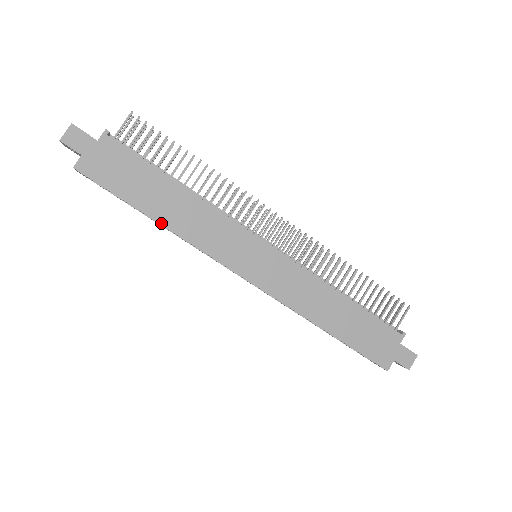
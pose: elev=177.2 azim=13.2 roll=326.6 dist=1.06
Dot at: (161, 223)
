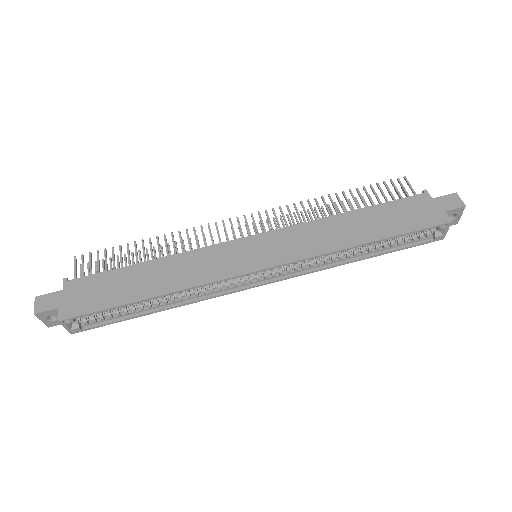
Dot at: (158, 295)
